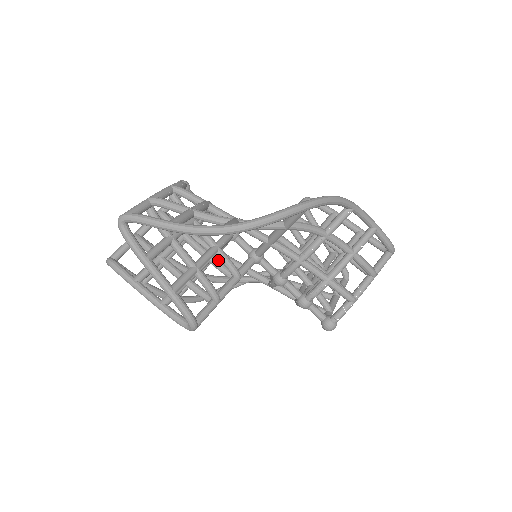
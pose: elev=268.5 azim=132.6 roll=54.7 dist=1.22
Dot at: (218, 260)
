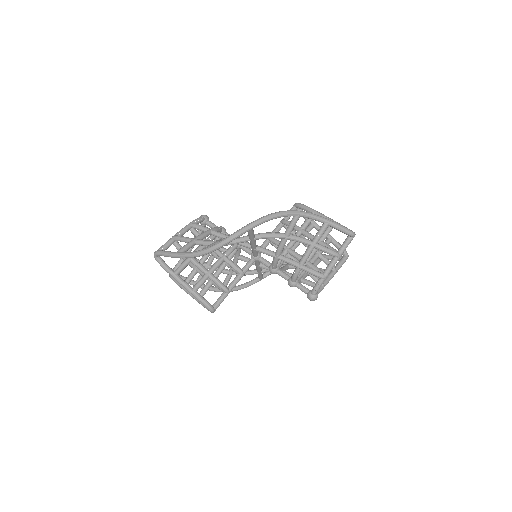
Dot at: occluded
